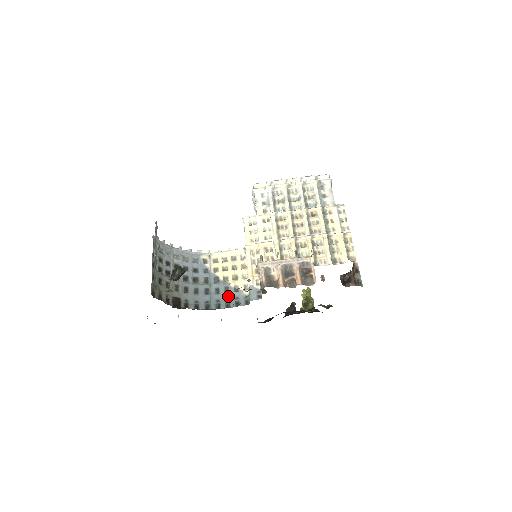
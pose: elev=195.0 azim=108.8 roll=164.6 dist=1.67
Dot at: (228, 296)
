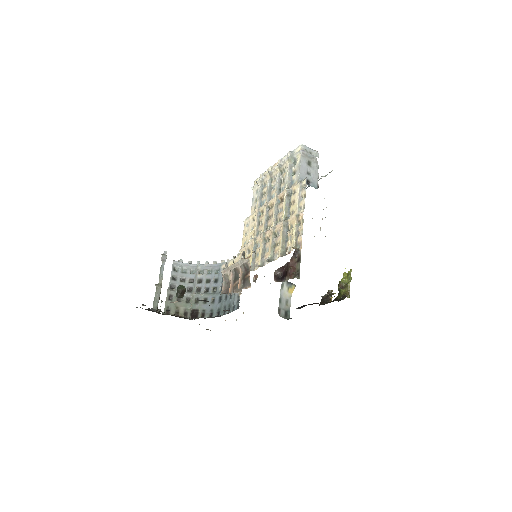
Dot at: (230, 302)
